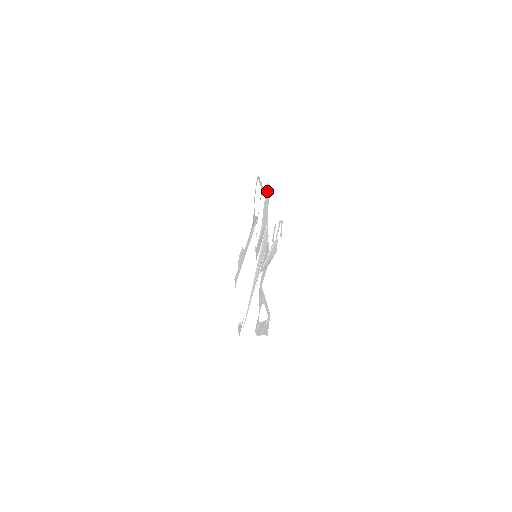
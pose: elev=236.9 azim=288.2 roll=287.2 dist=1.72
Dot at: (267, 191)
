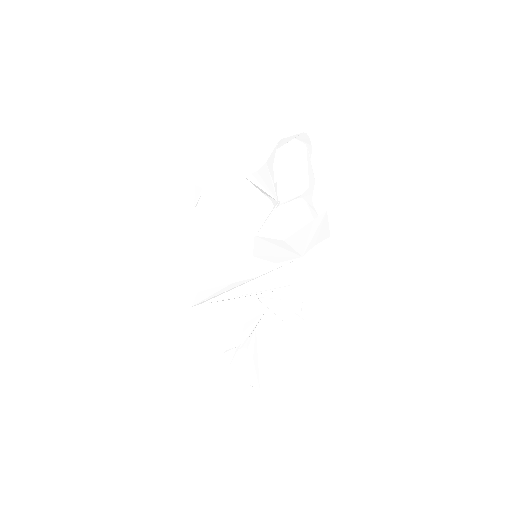
Dot at: (321, 225)
